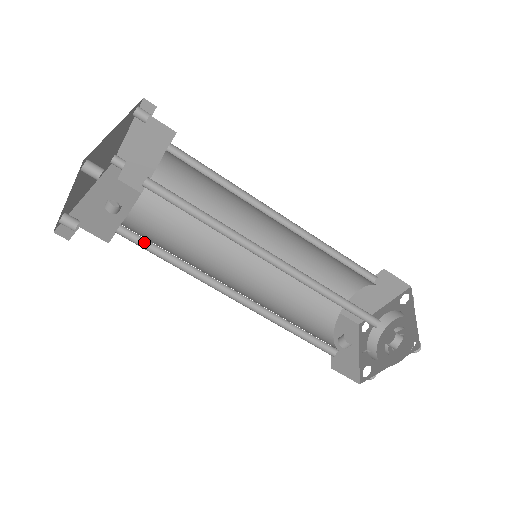
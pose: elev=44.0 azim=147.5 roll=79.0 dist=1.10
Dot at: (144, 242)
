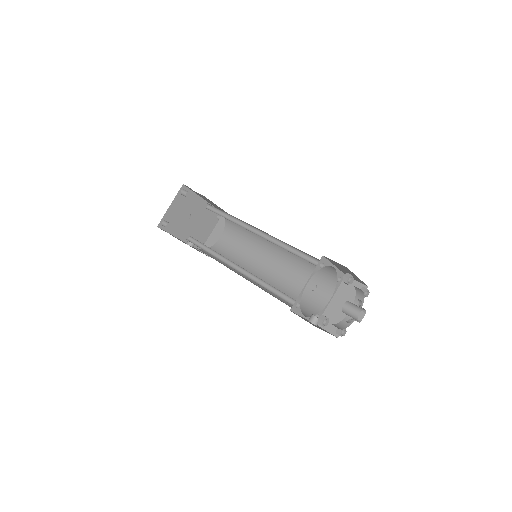
Dot at: (197, 244)
